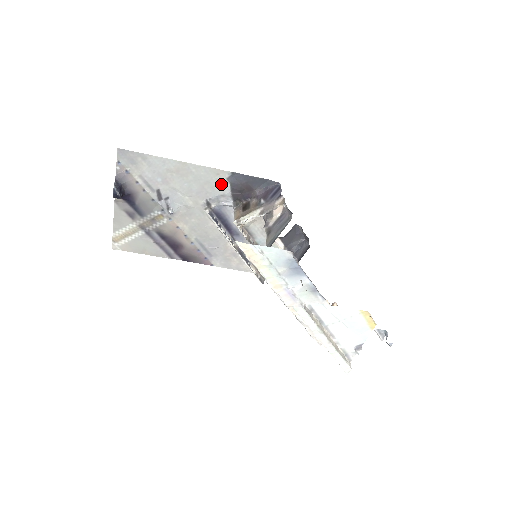
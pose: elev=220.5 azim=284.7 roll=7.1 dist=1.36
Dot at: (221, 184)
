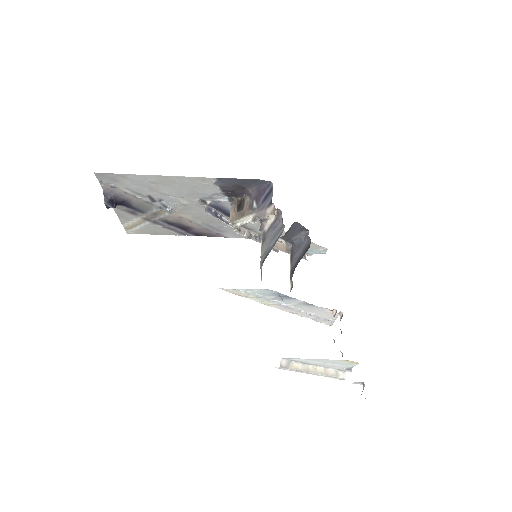
Dot at: (210, 187)
